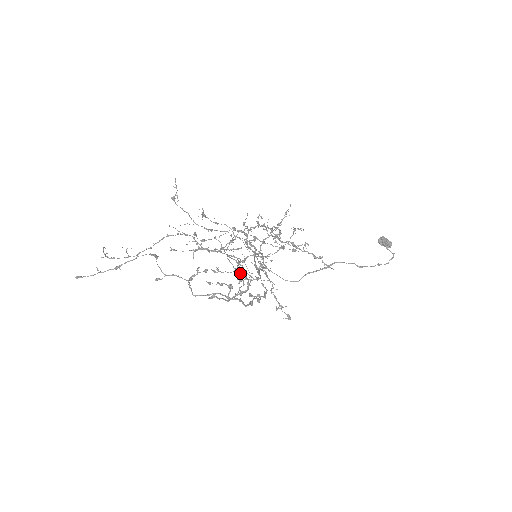
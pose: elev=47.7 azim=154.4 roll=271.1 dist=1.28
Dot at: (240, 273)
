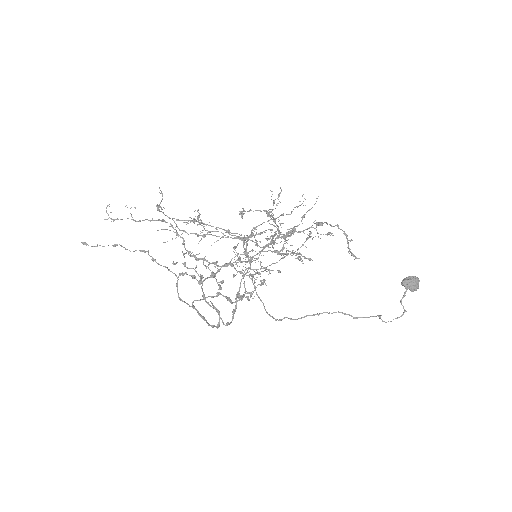
Dot at: (215, 308)
